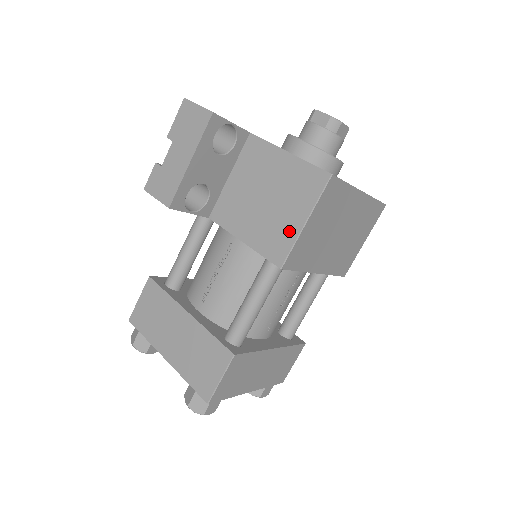
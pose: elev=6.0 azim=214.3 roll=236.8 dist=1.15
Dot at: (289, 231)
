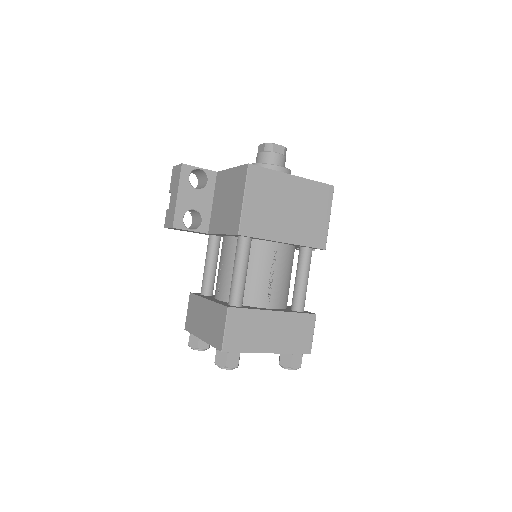
Dot at: (238, 210)
